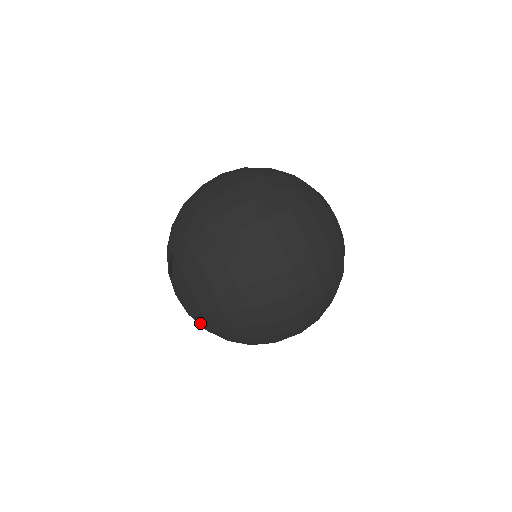
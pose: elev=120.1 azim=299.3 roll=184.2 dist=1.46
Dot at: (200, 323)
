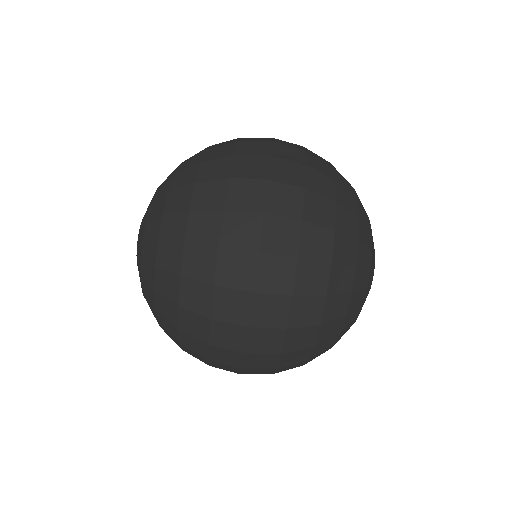
Dot at: occluded
